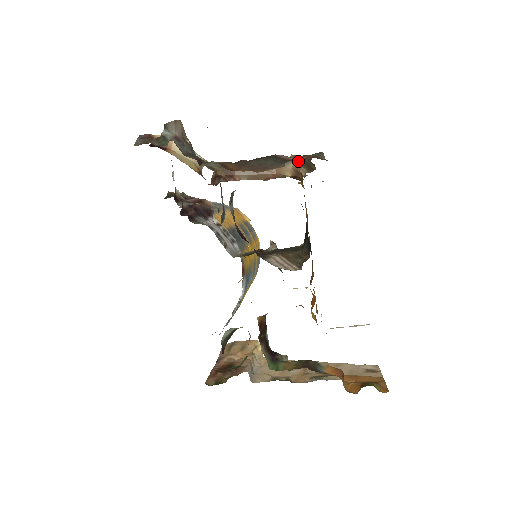
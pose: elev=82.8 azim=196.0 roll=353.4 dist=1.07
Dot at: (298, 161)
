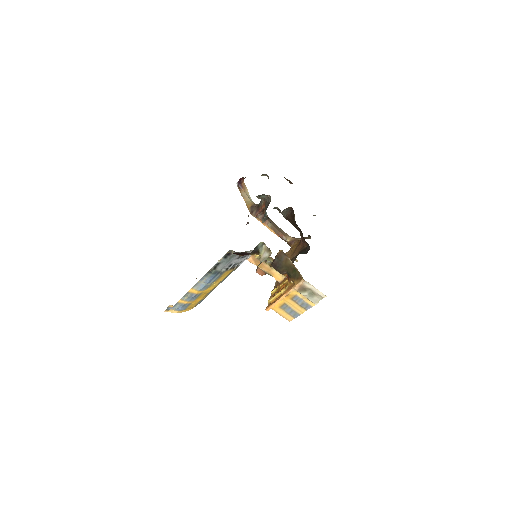
Dot at: (297, 238)
